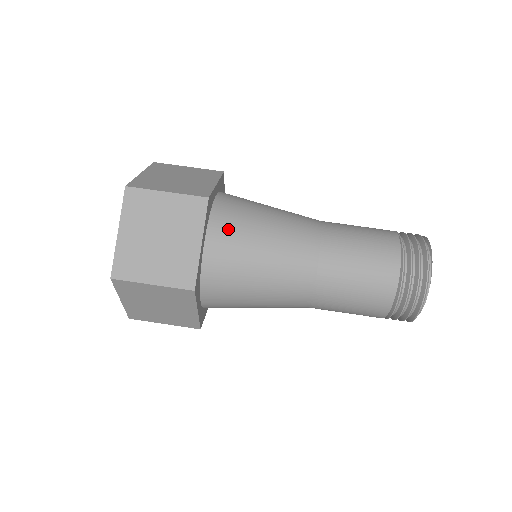
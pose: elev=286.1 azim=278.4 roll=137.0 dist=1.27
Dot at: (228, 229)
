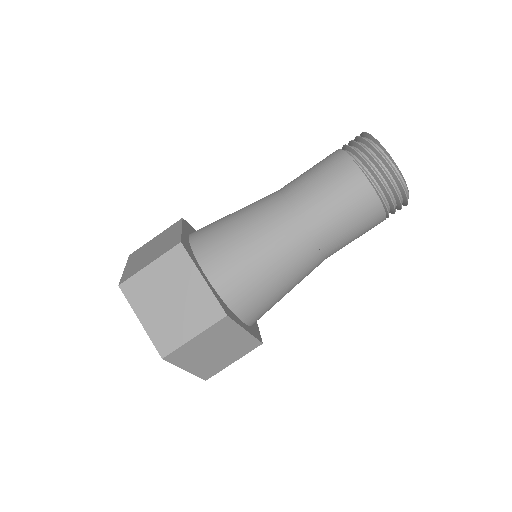
Dot at: (248, 300)
